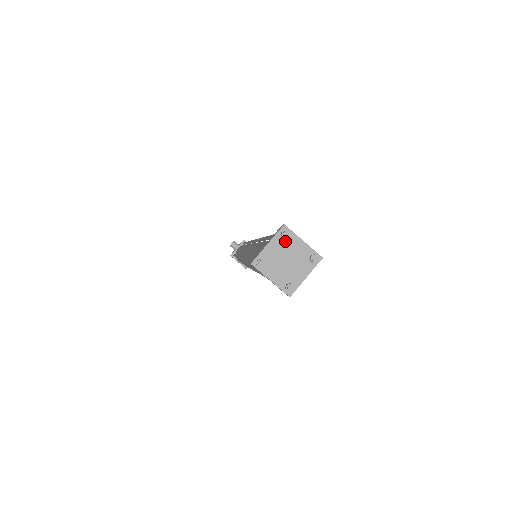
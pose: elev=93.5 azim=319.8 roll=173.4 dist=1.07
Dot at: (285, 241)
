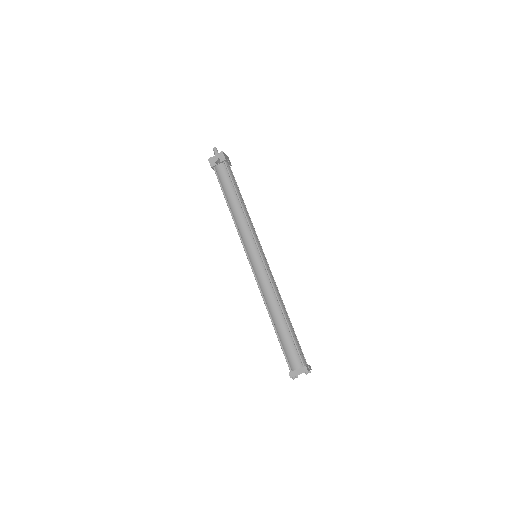
Dot at: (305, 373)
